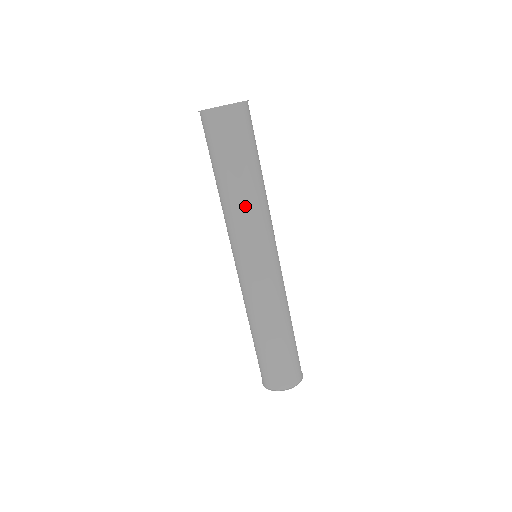
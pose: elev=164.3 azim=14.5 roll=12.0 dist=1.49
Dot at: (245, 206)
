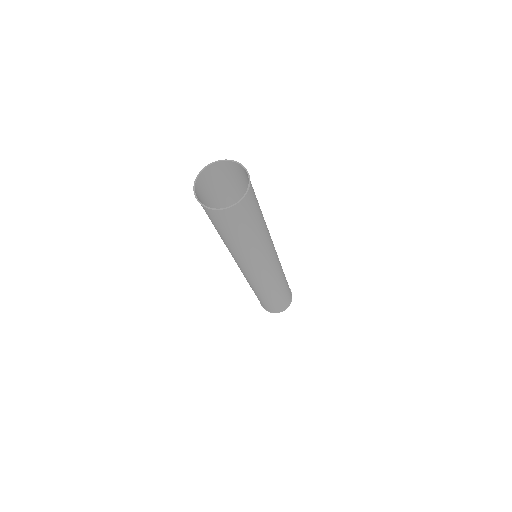
Dot at: (263, 244)
